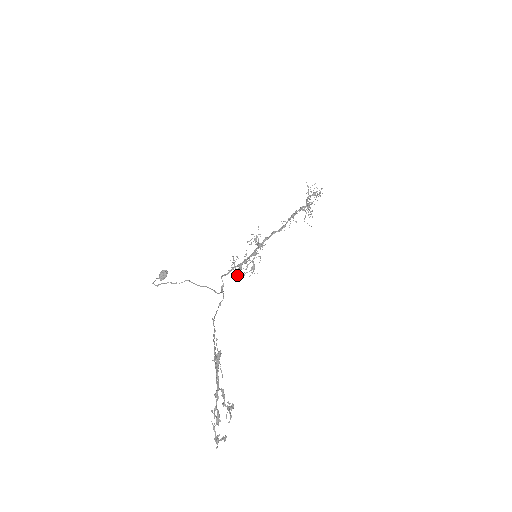
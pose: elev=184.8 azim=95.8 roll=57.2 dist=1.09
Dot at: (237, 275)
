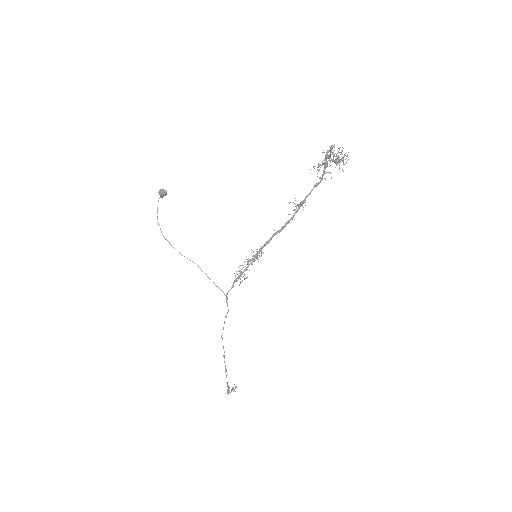
Dot at: occluded
